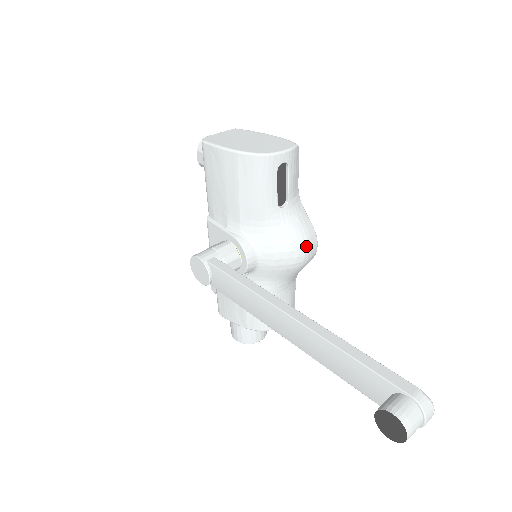
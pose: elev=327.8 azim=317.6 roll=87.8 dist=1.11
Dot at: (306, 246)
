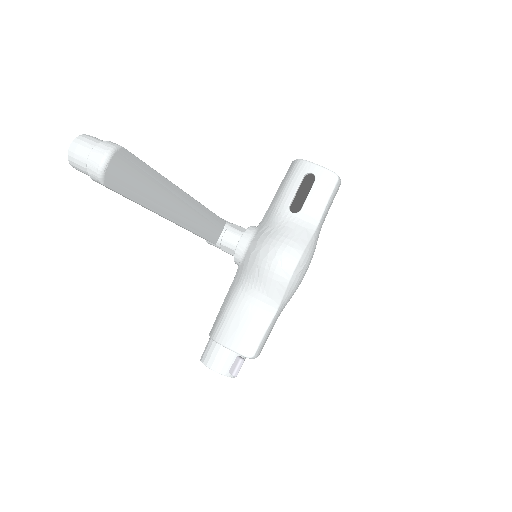
Dot at: (282, 249)
